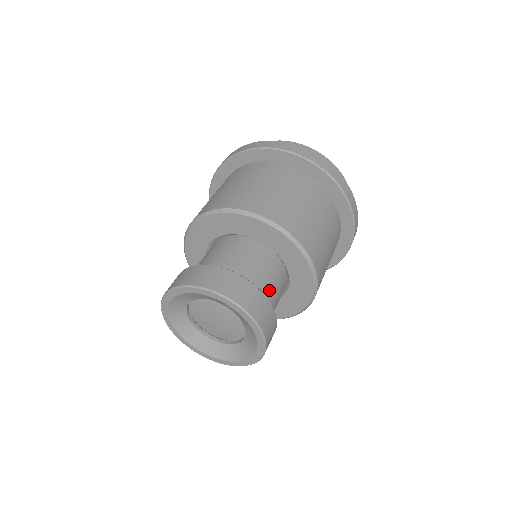
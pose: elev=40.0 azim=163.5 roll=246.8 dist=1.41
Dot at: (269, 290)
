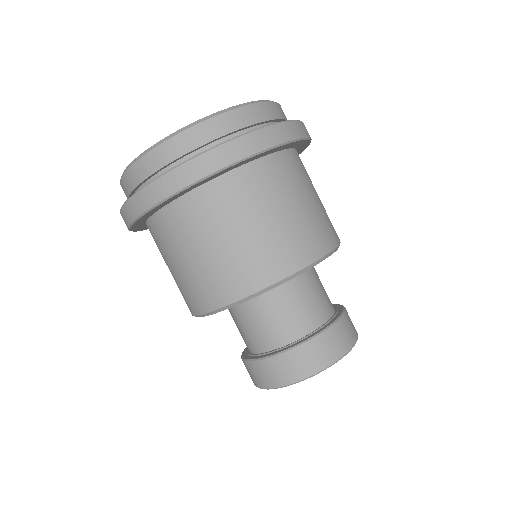
Dot at: (315, 307)
